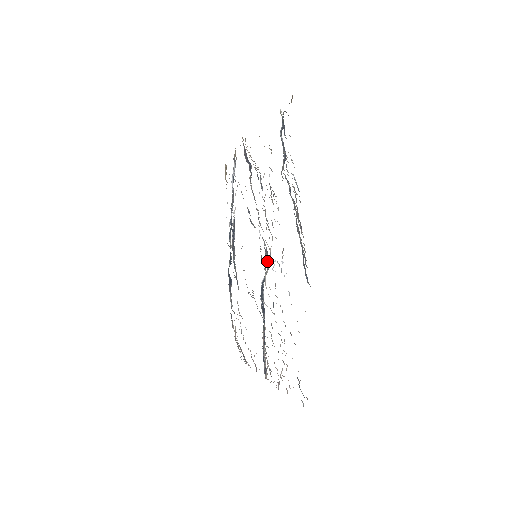
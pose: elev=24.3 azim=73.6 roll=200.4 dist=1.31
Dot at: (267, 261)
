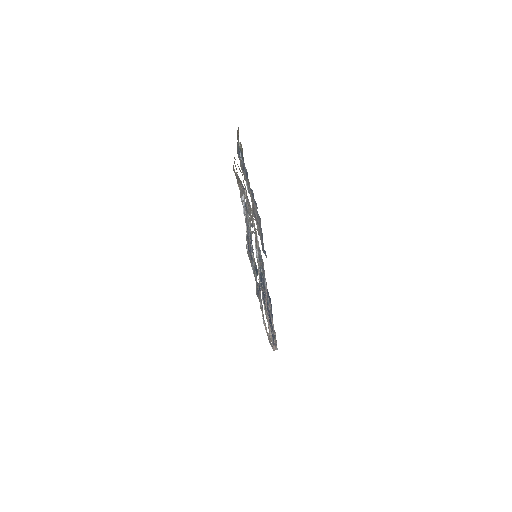
Dot at: (258, 256)
